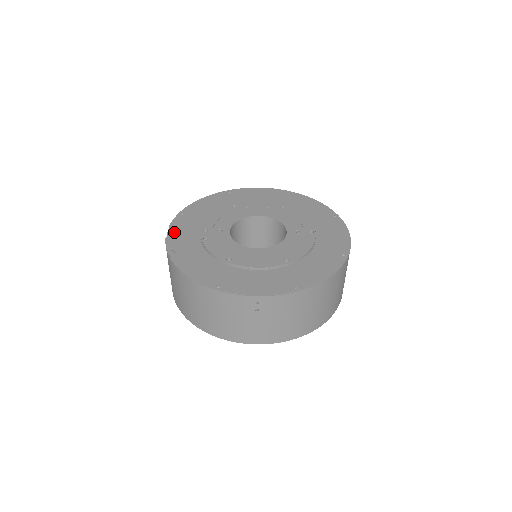
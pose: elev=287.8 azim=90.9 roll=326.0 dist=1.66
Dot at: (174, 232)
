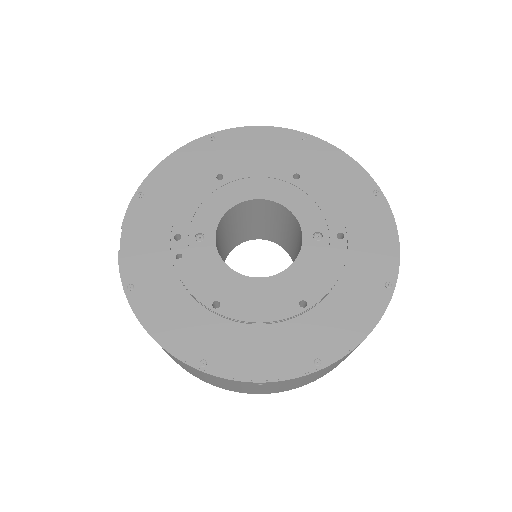
Dot at: (130, 241)
